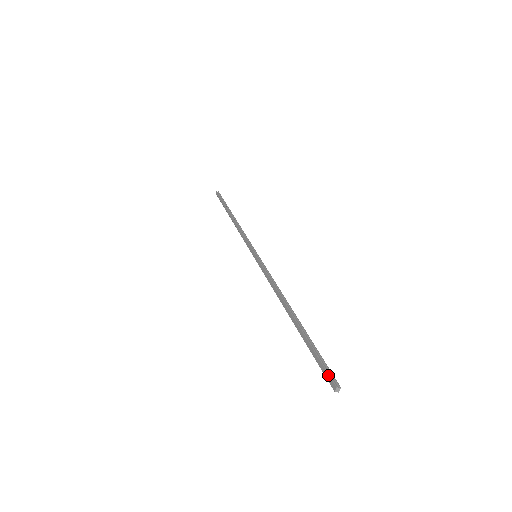
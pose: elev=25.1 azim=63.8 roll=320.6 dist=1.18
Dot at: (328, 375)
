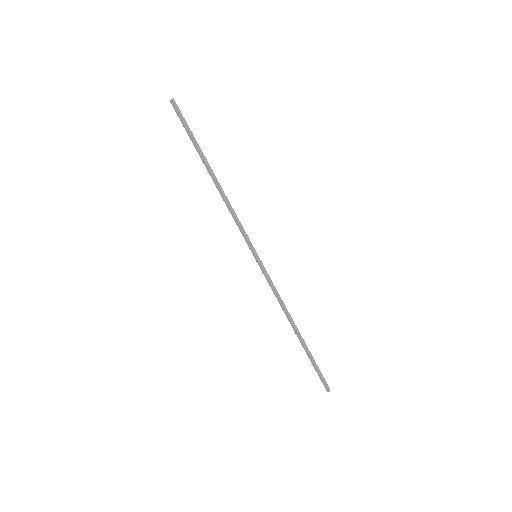
Dot at: (325, 384)
